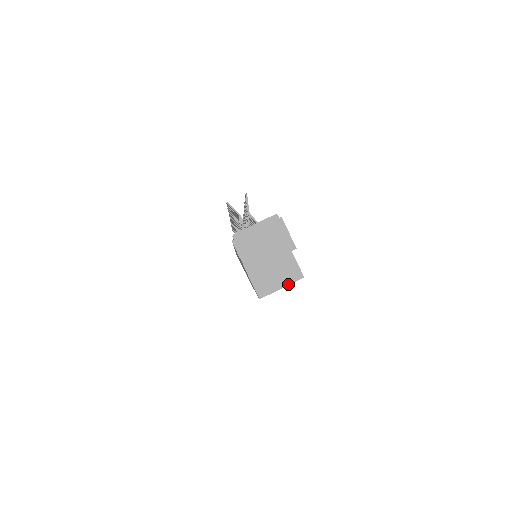
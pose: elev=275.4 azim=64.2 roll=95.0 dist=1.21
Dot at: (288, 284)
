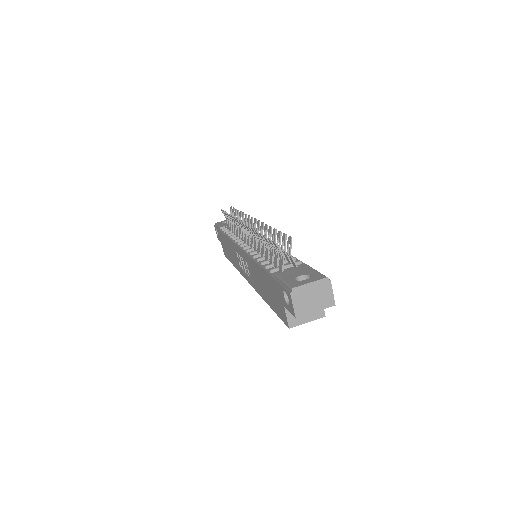
Dot at: (313, 320)
